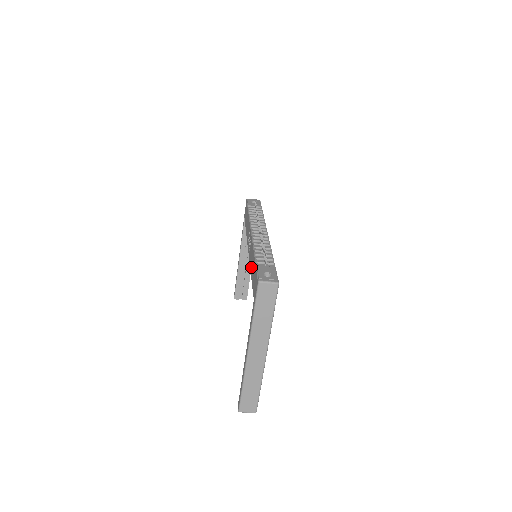
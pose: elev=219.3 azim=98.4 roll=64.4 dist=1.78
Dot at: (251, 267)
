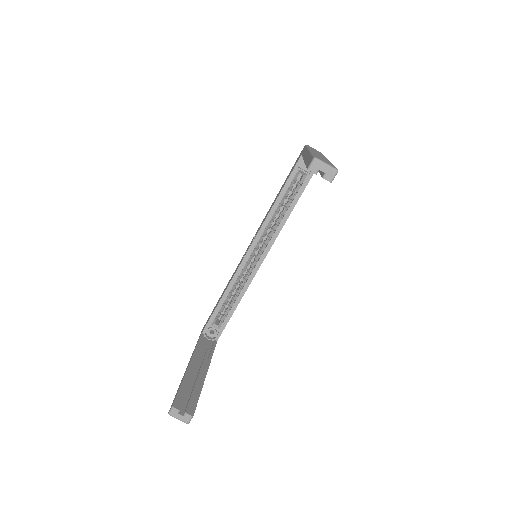
Dot at: (273, 203)
